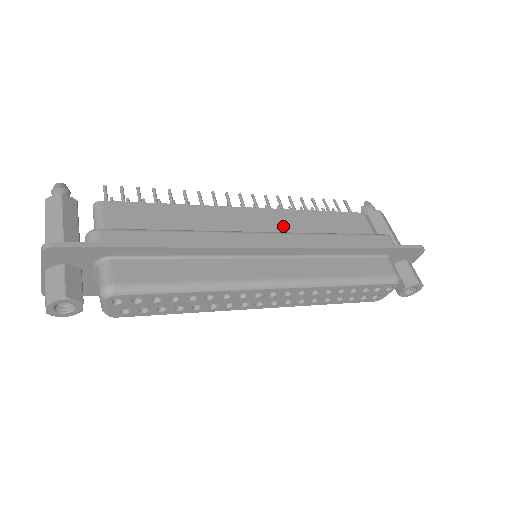
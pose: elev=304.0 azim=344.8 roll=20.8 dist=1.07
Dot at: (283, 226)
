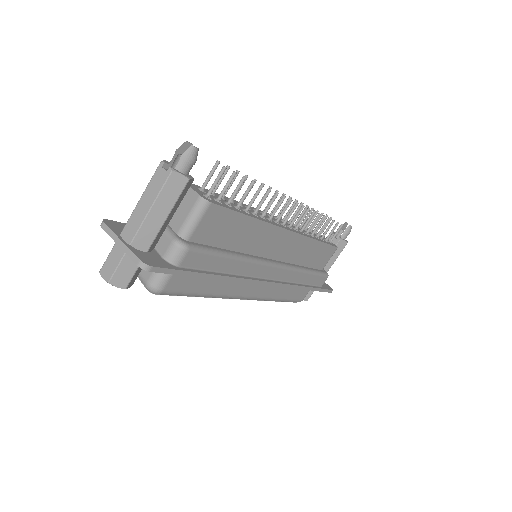
Dot at: (291, 252)
